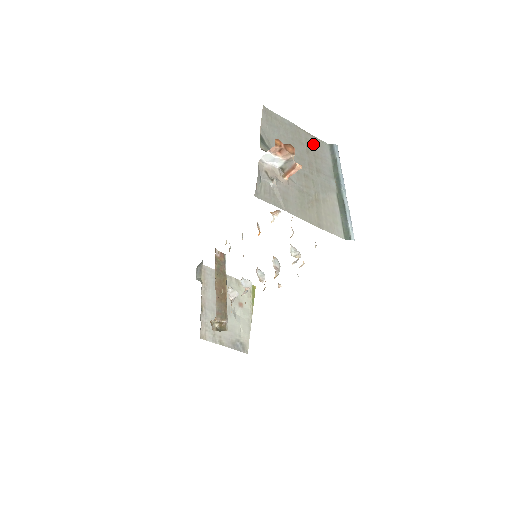
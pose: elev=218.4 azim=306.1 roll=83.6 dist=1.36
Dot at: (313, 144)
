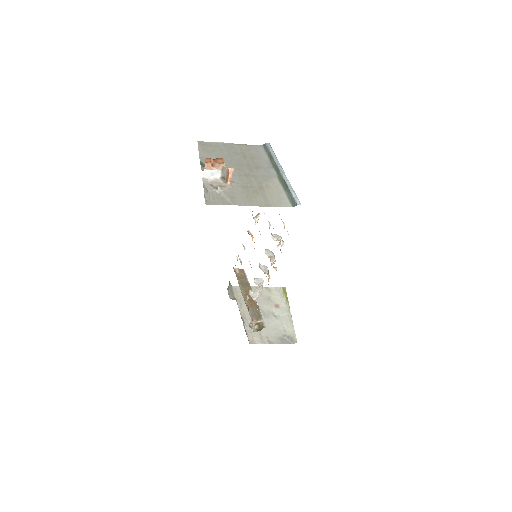
Dot at: (248, 150)
